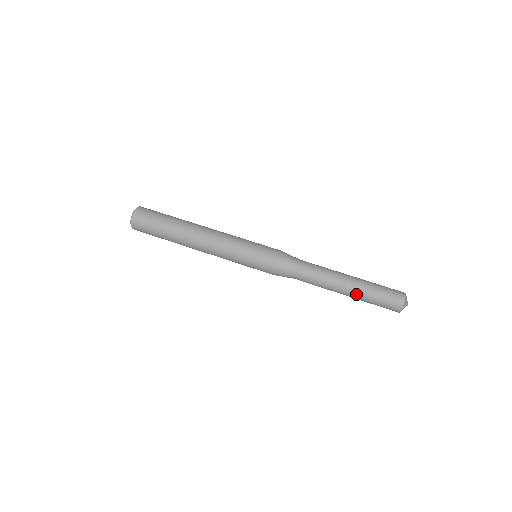
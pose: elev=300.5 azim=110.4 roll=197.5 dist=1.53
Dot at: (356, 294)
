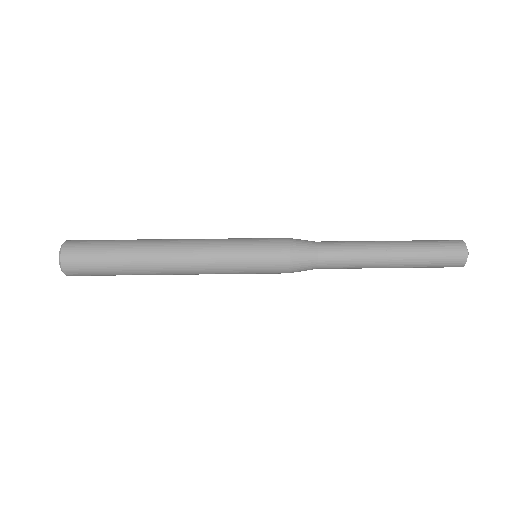
Dot at: (405, 259)
